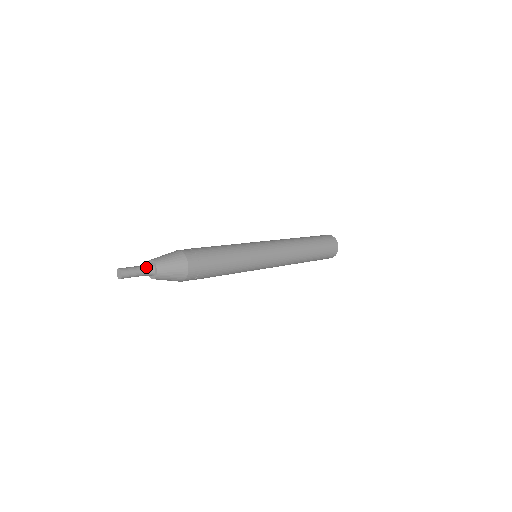
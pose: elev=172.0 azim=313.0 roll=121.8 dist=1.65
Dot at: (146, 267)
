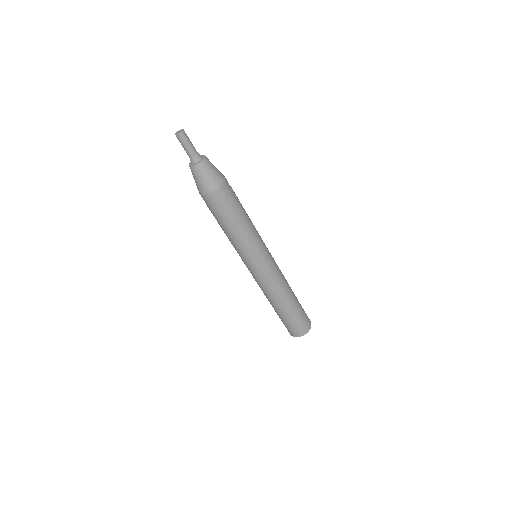
Dot at: occluded
